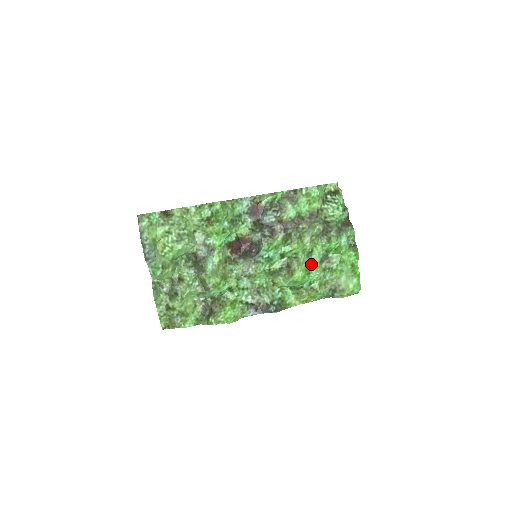
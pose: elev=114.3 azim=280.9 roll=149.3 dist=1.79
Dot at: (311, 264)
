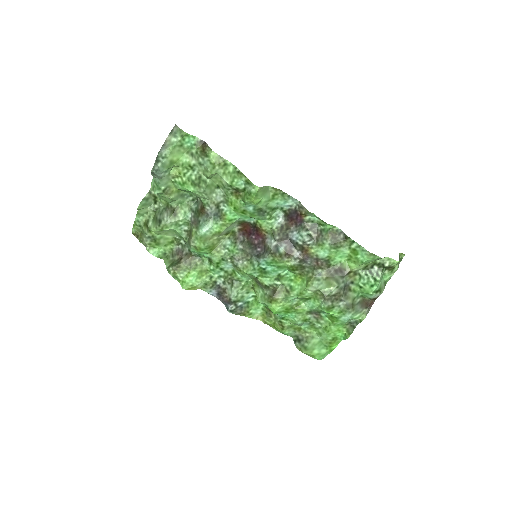
Dot at: (297, 307)
